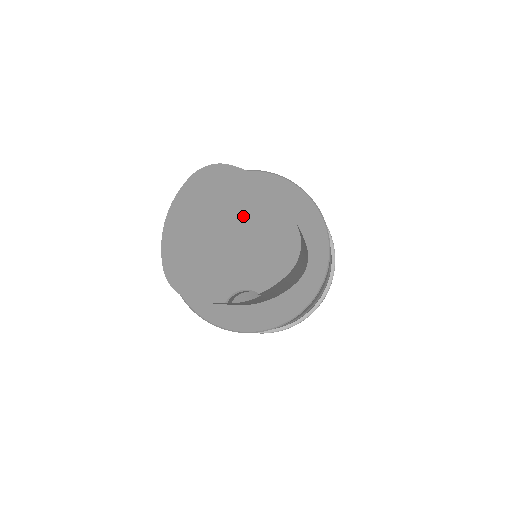
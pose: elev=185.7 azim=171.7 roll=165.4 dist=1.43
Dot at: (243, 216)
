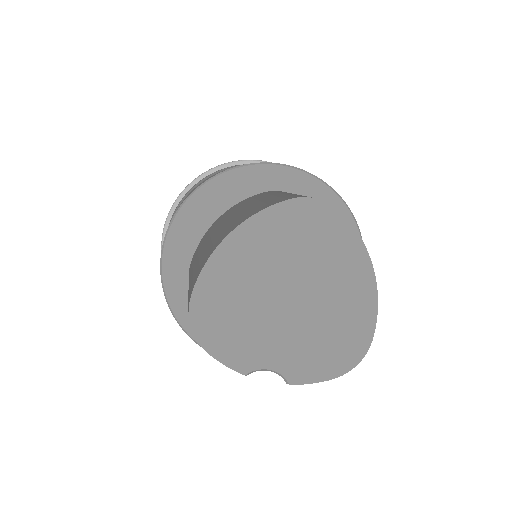
Dot at: (323, 287)
